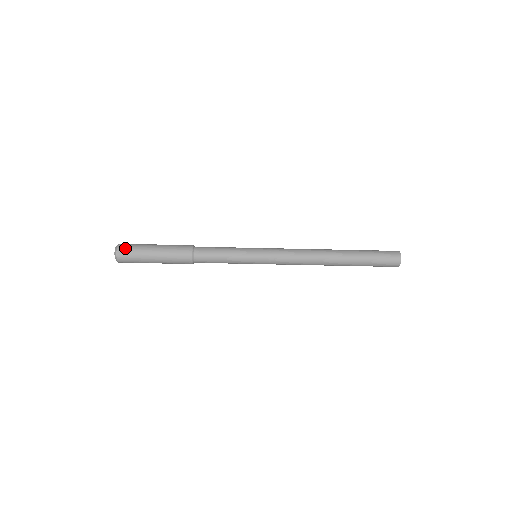
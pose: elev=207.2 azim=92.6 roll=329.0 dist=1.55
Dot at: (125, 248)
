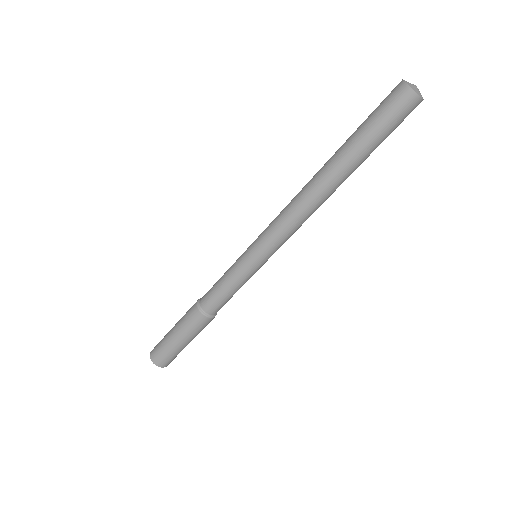
Dot at: (156, 345)
